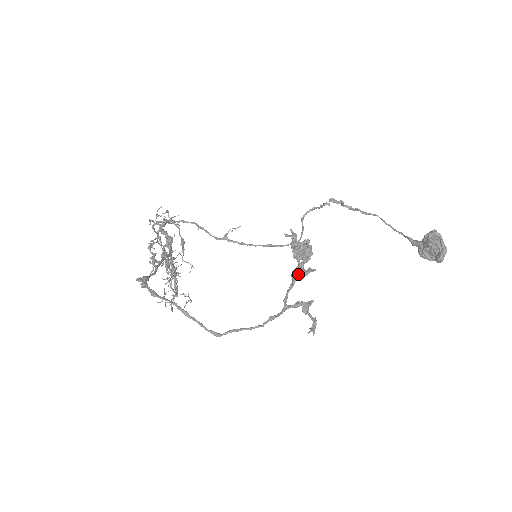
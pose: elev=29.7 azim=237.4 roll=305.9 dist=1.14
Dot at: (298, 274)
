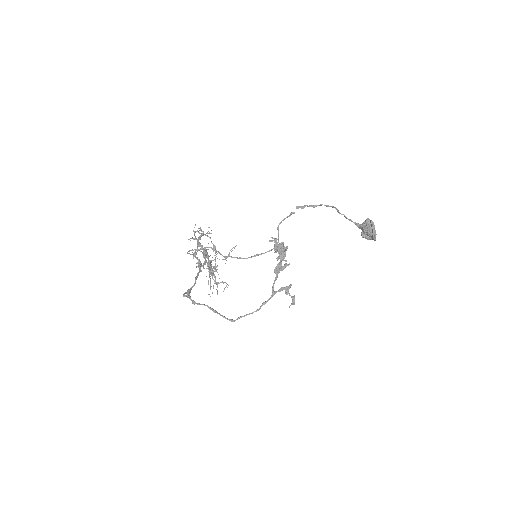
Dot at: (278, 270)
